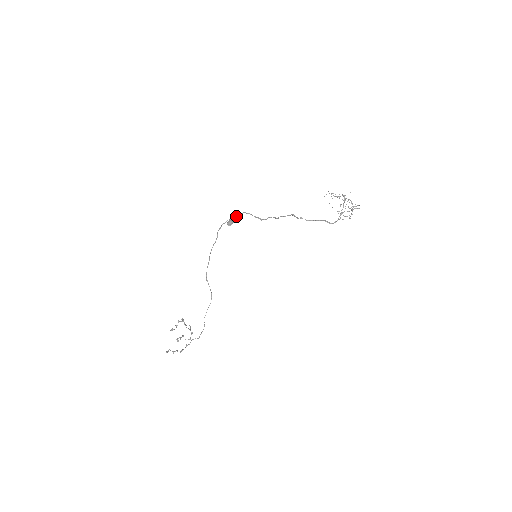
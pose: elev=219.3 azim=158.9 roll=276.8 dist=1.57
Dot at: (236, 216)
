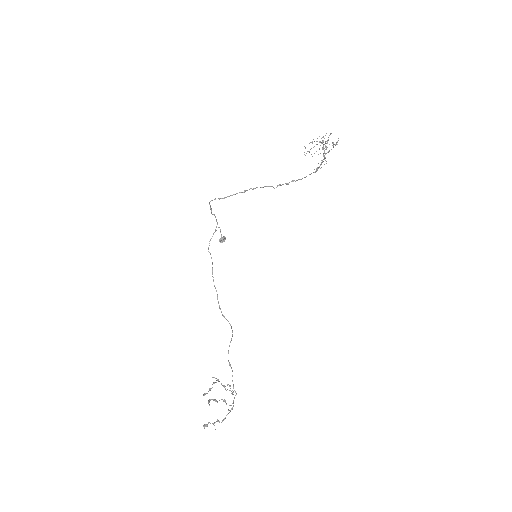
Dot at: occluded
